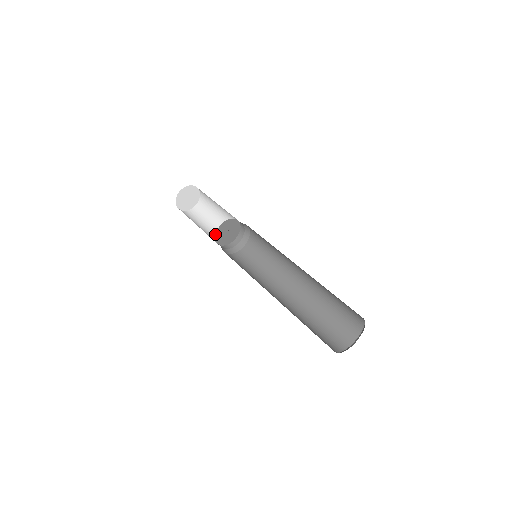
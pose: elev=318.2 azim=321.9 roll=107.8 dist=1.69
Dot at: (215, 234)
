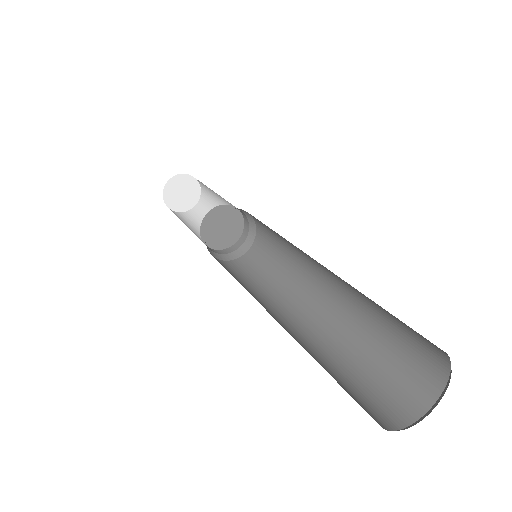
Dot at: occluded
